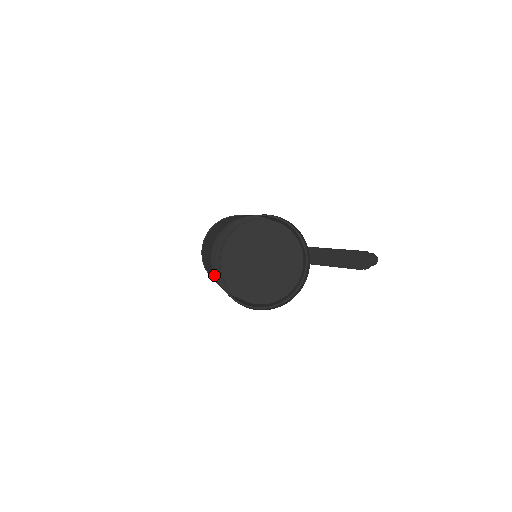
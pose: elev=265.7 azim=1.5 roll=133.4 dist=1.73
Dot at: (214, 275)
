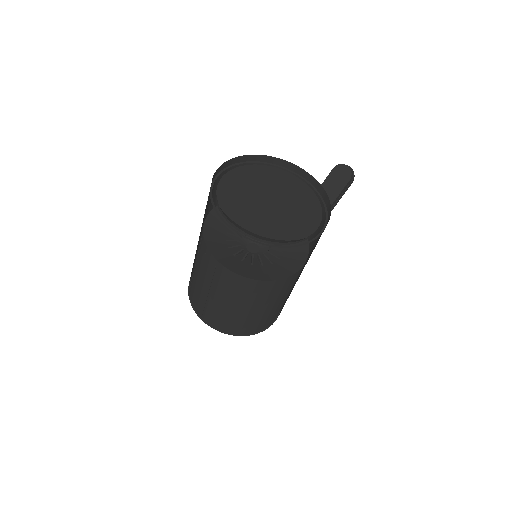
Dot at: (237, 275)
